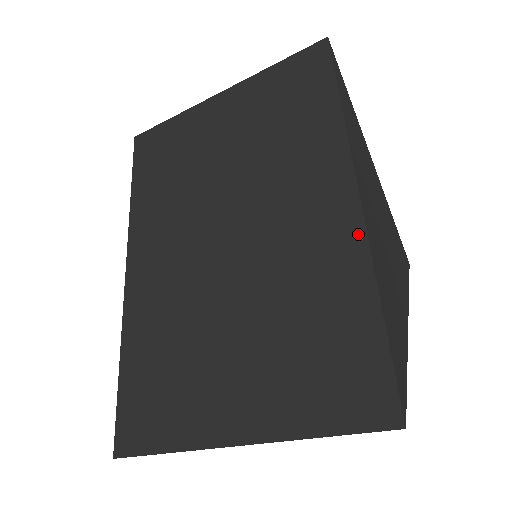
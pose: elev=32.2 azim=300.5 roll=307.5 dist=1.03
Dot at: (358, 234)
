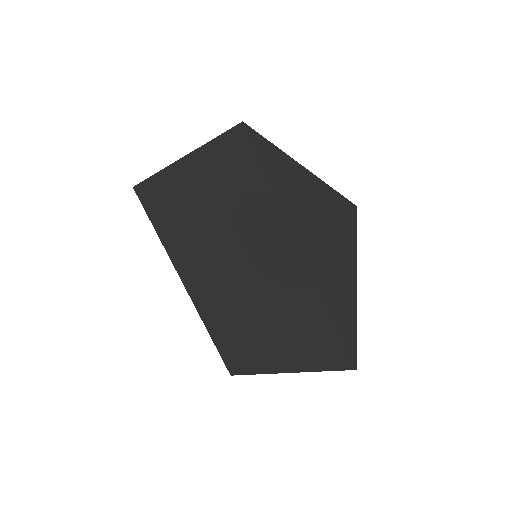
Dot at: (311, 280)
